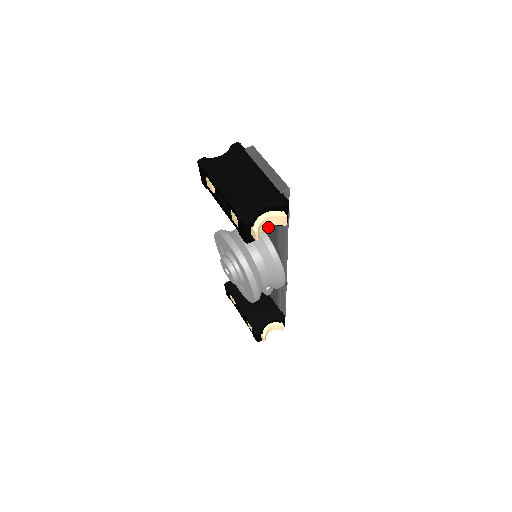
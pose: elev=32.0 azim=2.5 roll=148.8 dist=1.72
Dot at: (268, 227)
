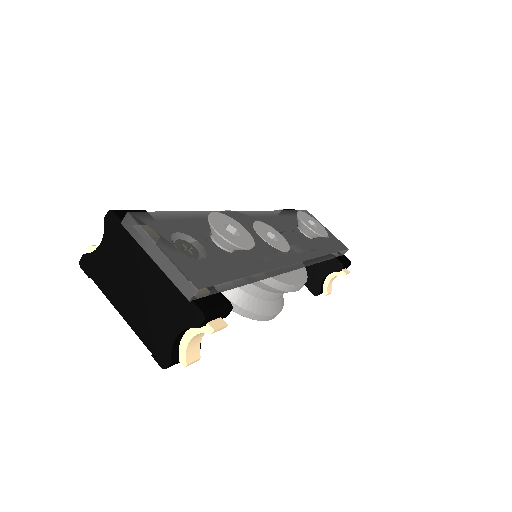
Dot at: occluded
